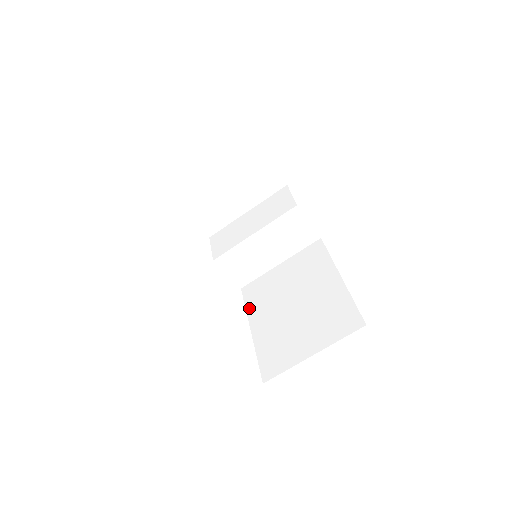
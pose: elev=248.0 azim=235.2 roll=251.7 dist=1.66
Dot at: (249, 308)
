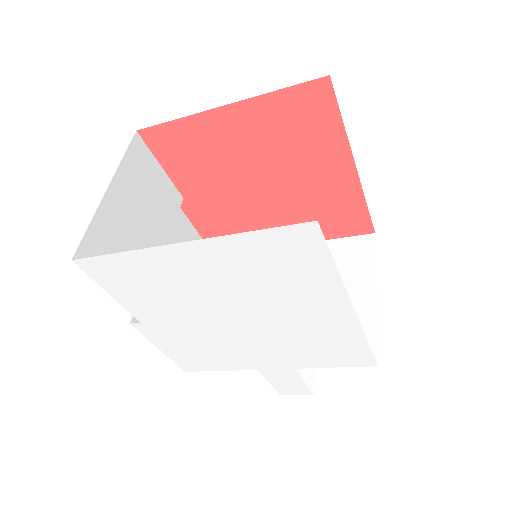
Dot at: occluded
